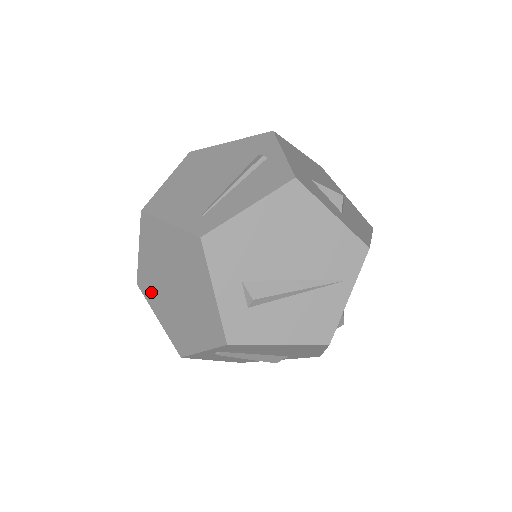
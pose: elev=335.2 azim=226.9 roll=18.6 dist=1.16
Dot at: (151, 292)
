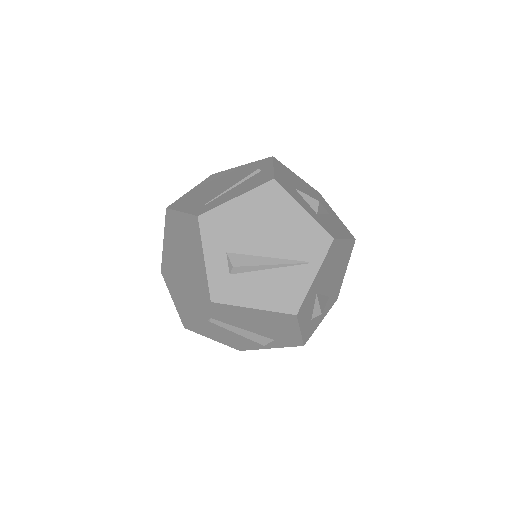
Dot at: (169, 275)
